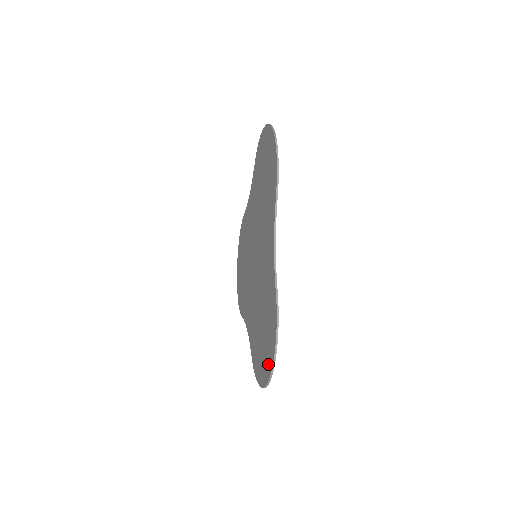
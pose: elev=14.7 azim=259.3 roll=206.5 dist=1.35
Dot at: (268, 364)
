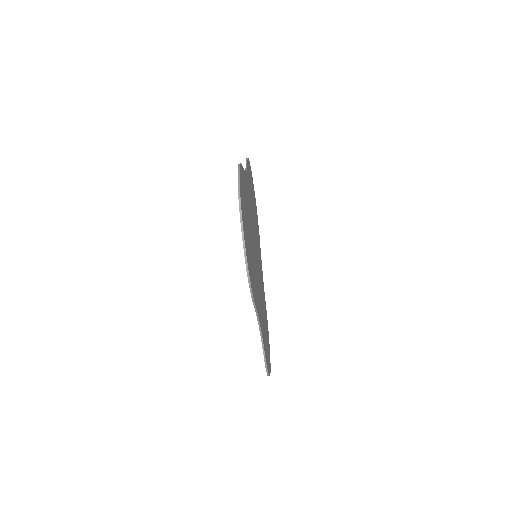
Dot at: occluded
